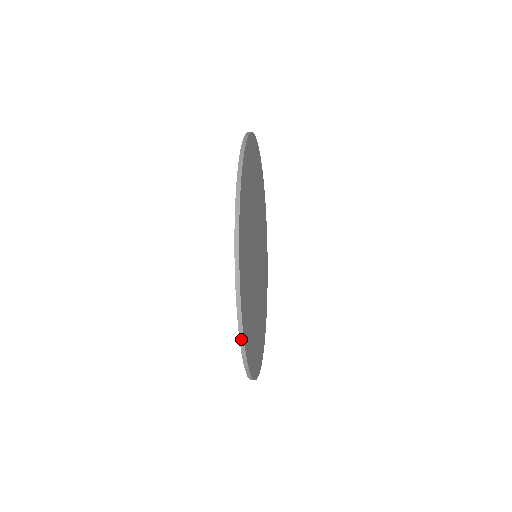
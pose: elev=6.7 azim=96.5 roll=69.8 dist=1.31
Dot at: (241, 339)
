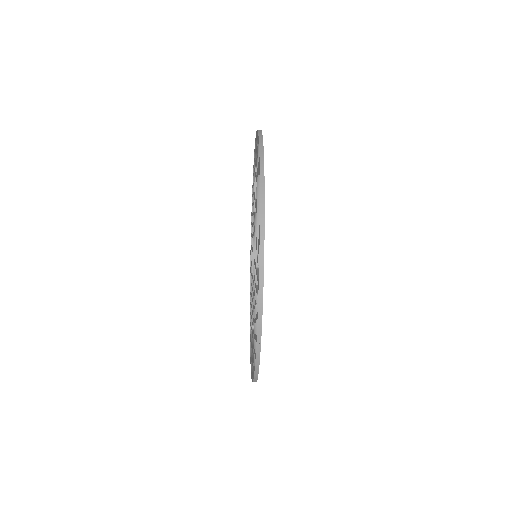
Dot at: (257, 356)
